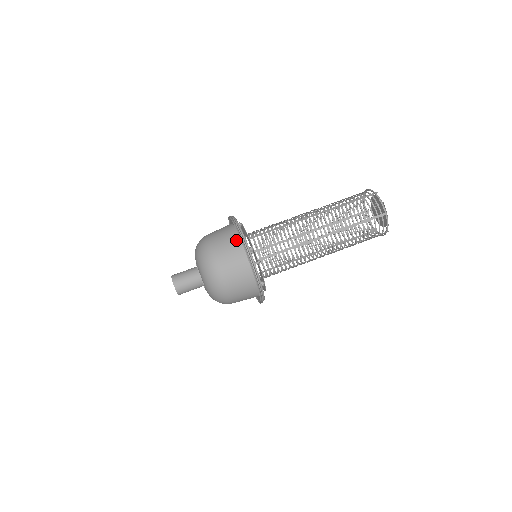
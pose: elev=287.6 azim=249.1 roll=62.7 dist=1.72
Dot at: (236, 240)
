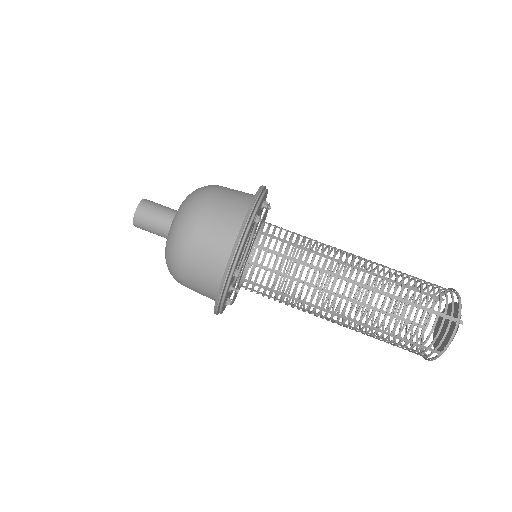
Dot at: (228, 249)
